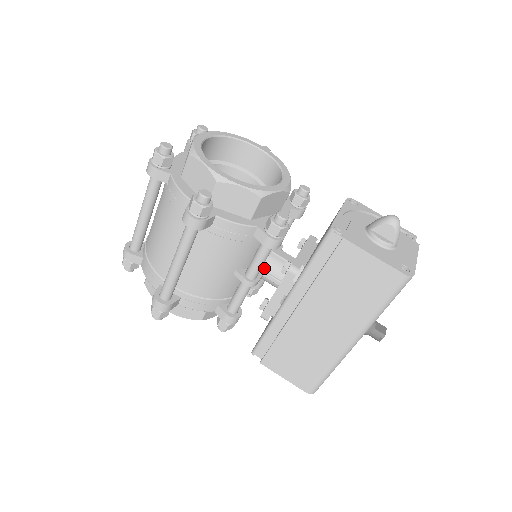
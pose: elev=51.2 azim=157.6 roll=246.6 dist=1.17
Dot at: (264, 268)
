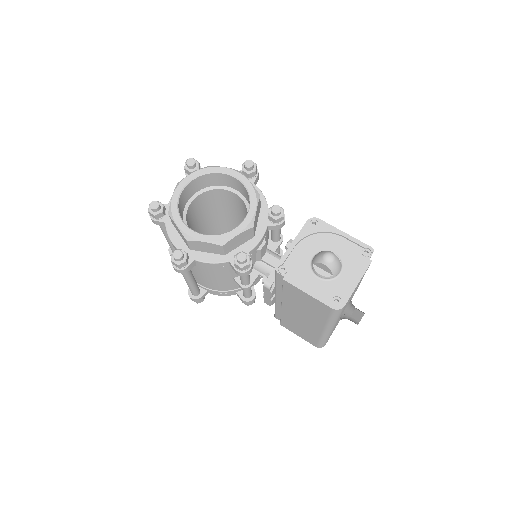
Dot at: (258, 271)
